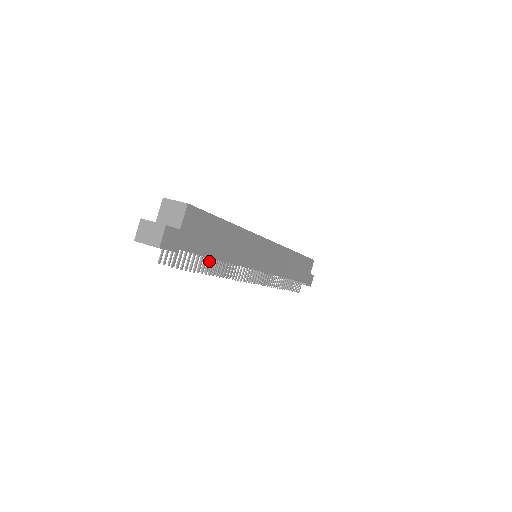
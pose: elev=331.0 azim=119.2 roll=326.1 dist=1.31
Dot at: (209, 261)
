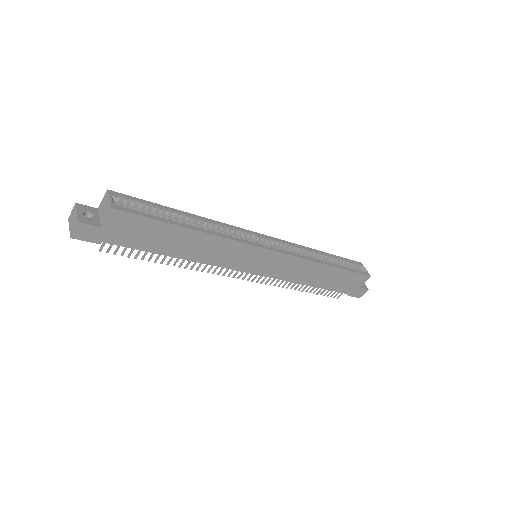
Dot at: (160, 253)
